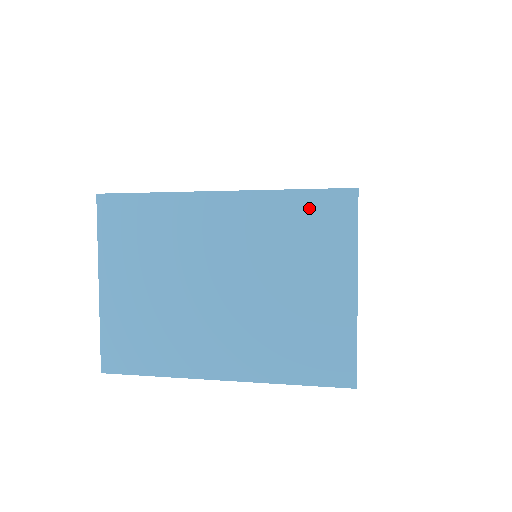
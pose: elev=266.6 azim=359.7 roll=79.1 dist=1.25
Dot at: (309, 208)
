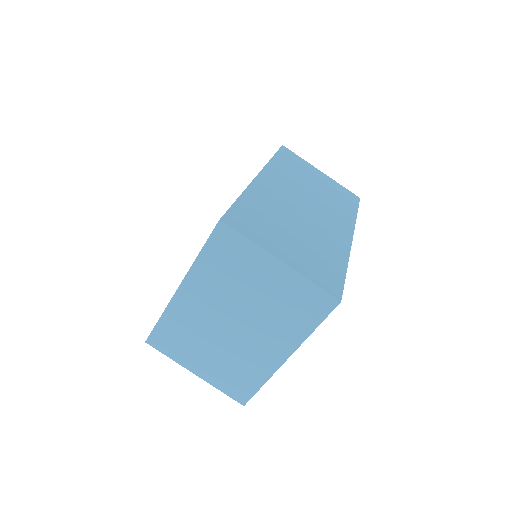
Dot at: (215, 253)
